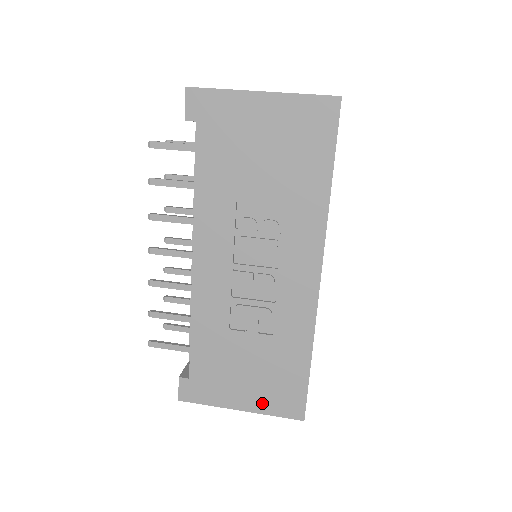
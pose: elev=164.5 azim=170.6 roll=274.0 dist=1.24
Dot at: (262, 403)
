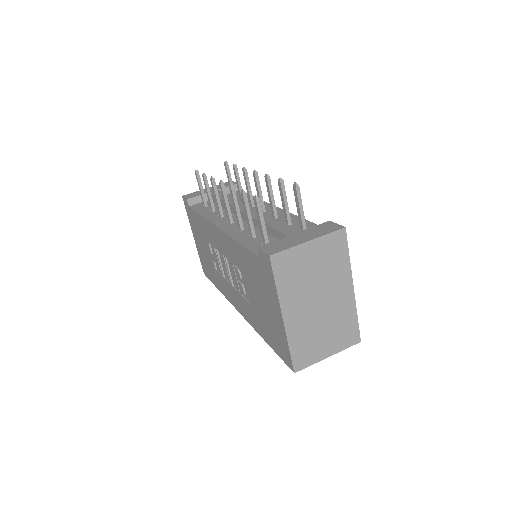
Dot at: (199, 251)
